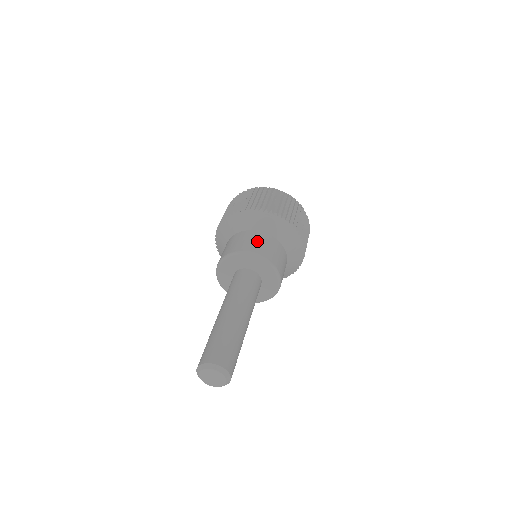
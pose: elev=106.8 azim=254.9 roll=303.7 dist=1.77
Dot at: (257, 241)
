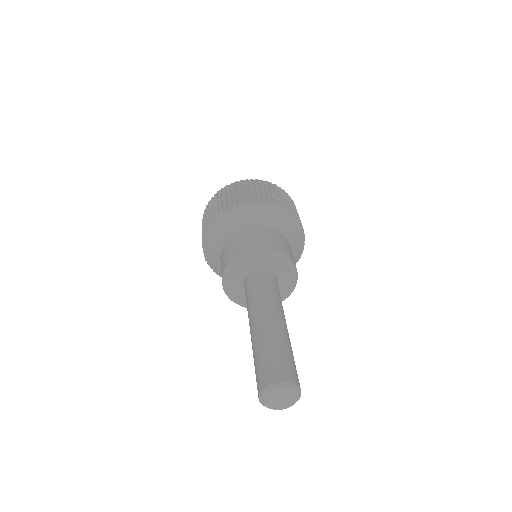
Dot at: (255, 237)
